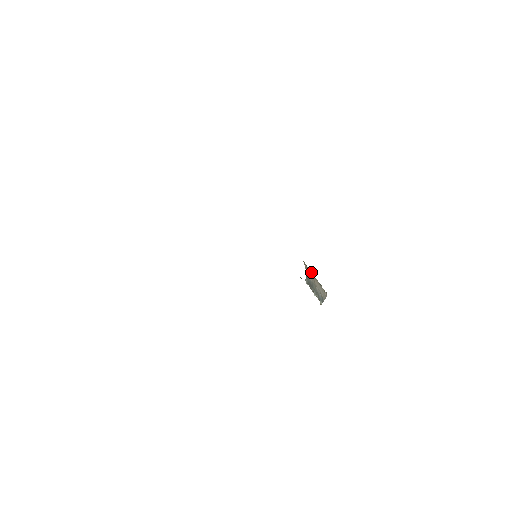
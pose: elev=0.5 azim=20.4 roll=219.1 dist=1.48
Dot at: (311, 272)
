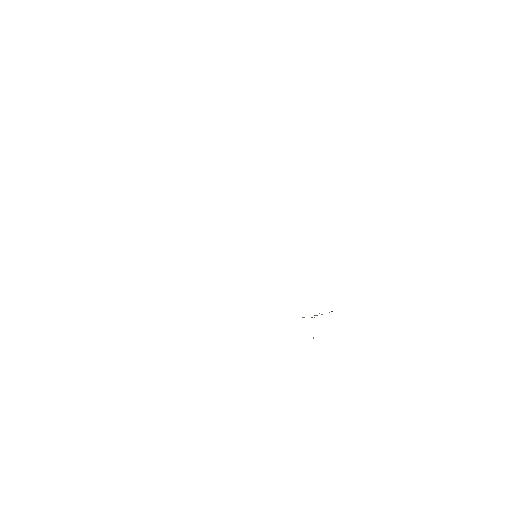
Dot at: occluded
